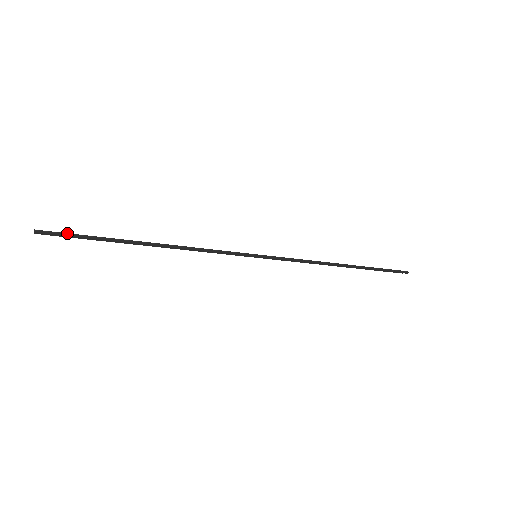
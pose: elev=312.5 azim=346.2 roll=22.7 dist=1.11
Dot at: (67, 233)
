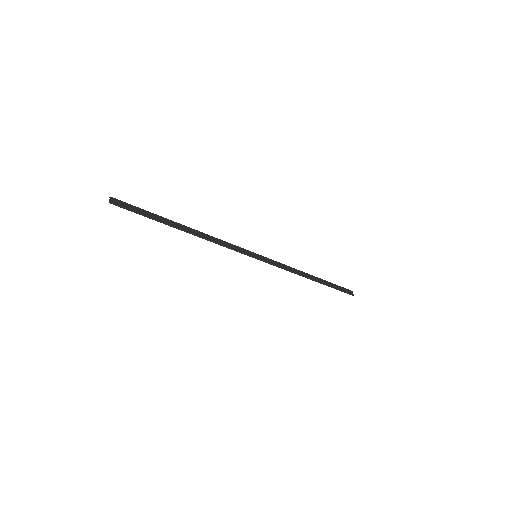
Dot at: (132, 210)
